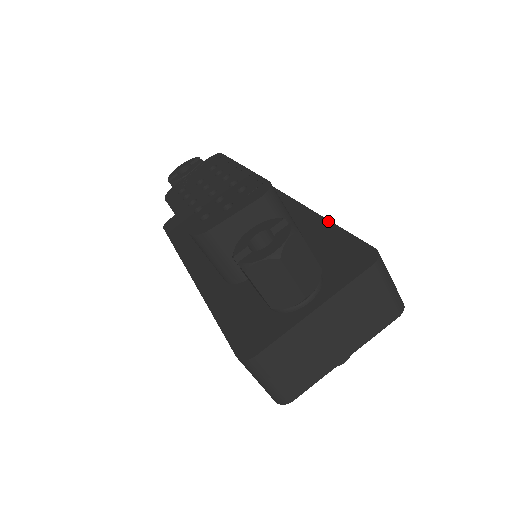
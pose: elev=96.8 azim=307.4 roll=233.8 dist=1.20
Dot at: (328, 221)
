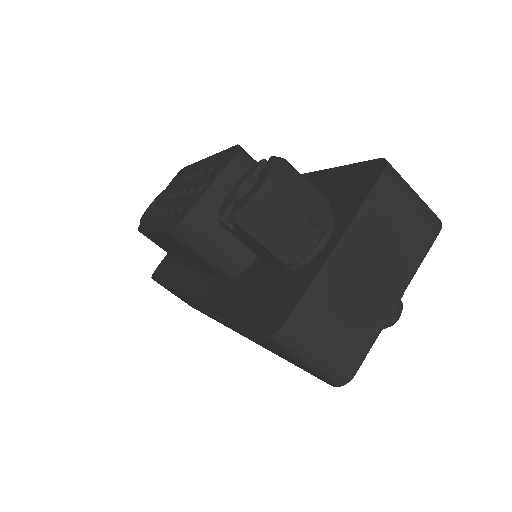
Dot at: (317, 171)
